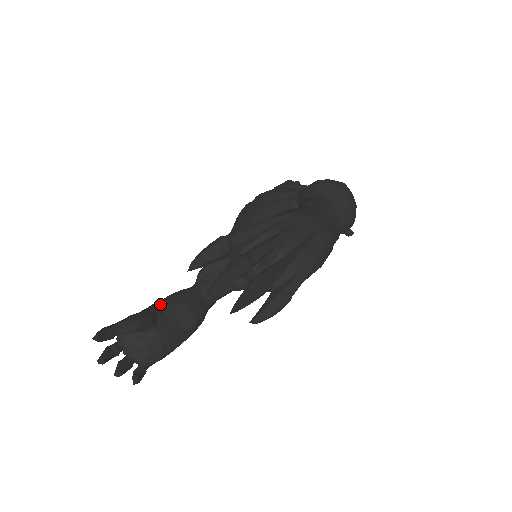
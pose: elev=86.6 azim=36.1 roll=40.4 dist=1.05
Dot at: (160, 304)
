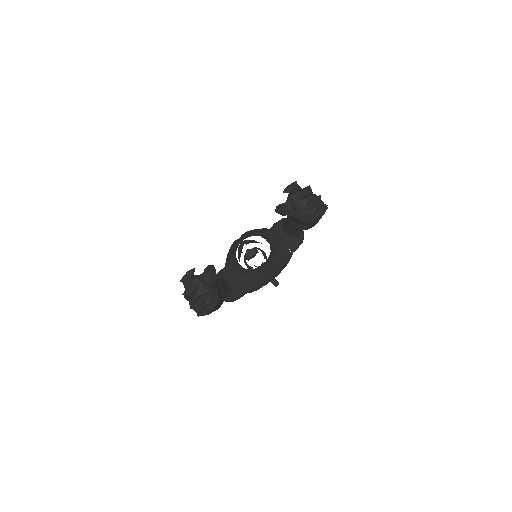
Dot at: occluded
